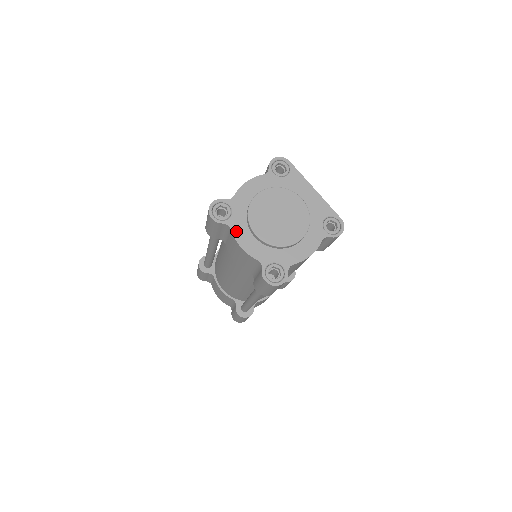
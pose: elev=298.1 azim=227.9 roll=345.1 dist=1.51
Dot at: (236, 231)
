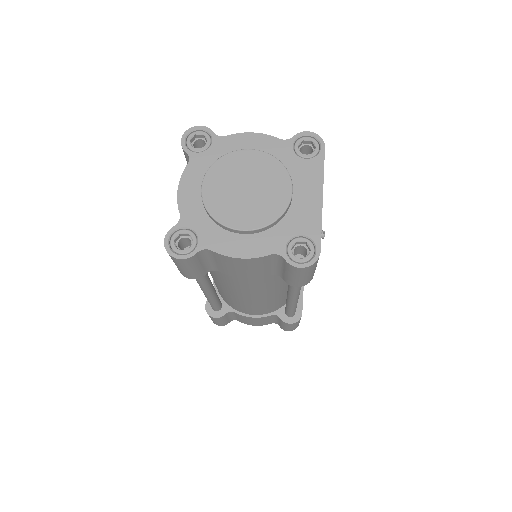
Dot at: (191, 169)
